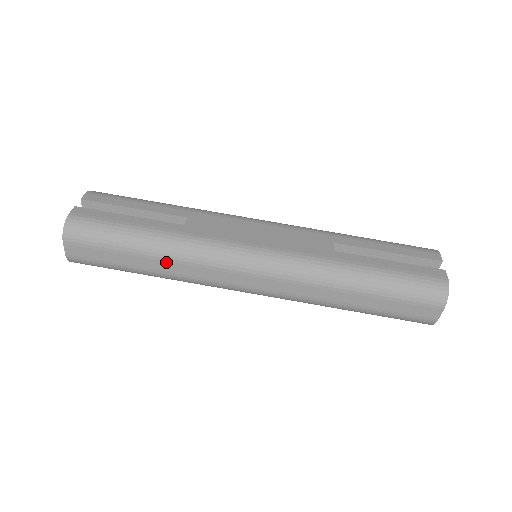
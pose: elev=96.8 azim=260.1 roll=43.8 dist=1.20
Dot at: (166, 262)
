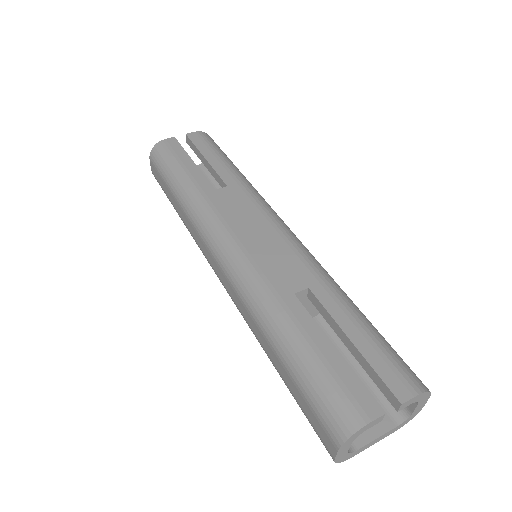
Dot at: (183, 212)
